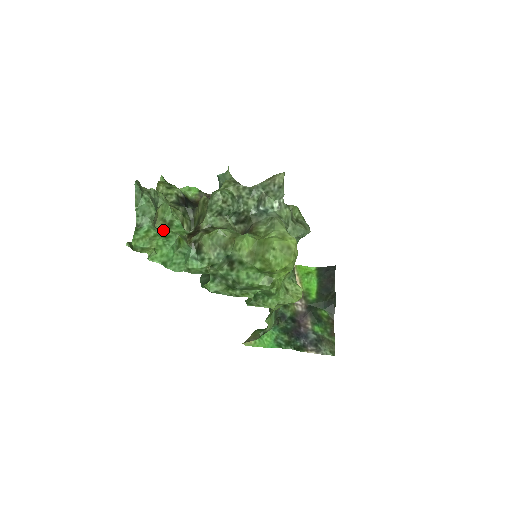
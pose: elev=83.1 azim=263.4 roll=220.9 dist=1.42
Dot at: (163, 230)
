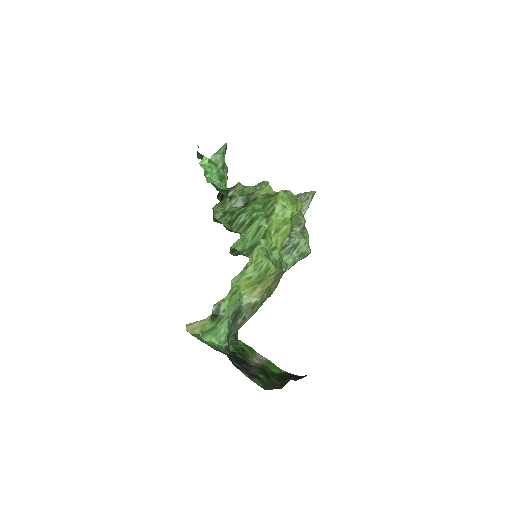
Dot at: occluded
